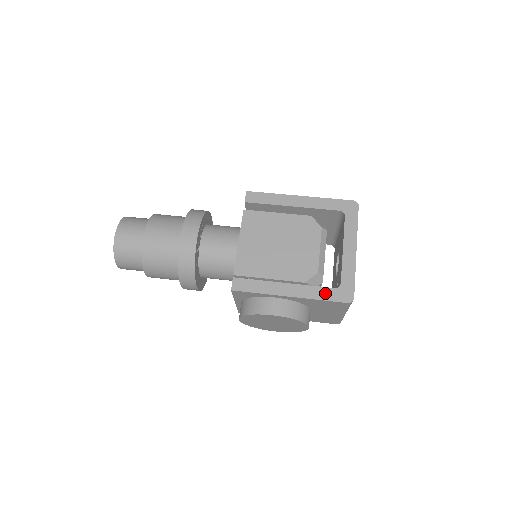
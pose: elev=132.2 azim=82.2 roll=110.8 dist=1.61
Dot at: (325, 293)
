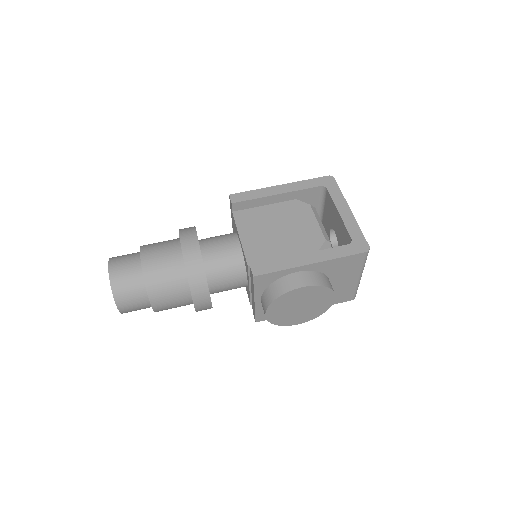
Dot at: (342, 251)
